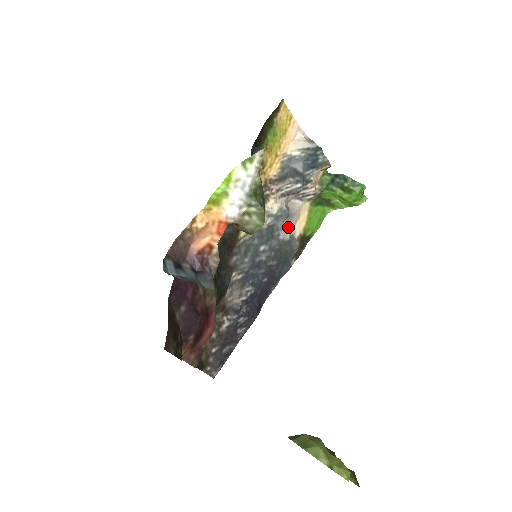
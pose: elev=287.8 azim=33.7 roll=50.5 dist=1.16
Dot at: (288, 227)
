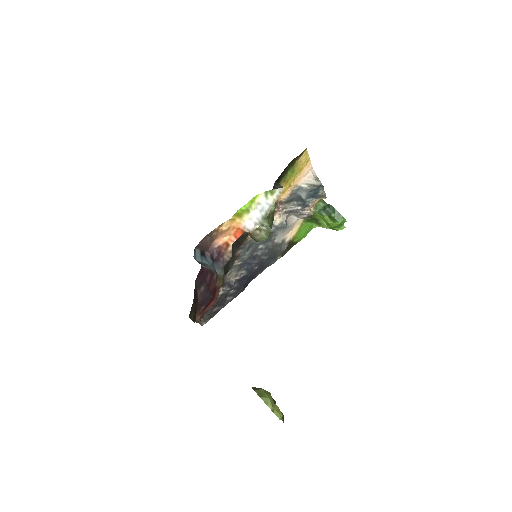
Dot at: (283, 234)
